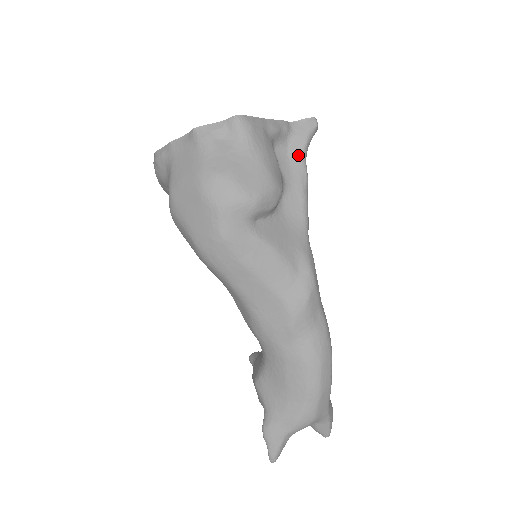
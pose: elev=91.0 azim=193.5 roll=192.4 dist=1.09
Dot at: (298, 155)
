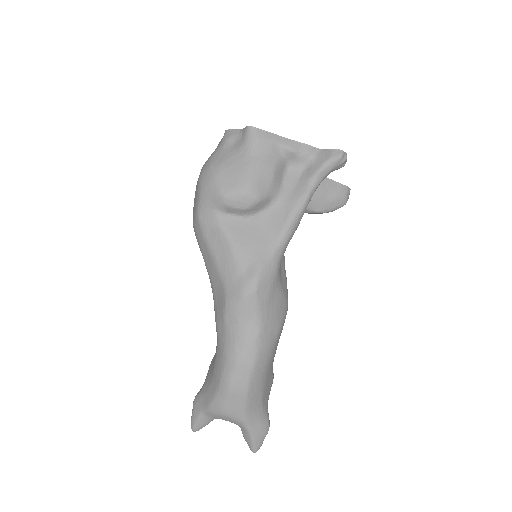
Dot at: (308, 178)
